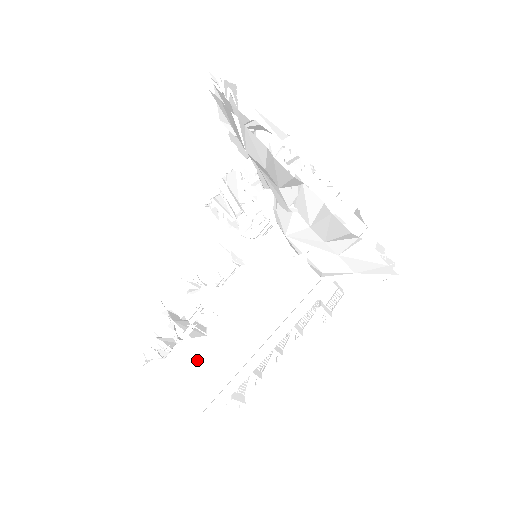
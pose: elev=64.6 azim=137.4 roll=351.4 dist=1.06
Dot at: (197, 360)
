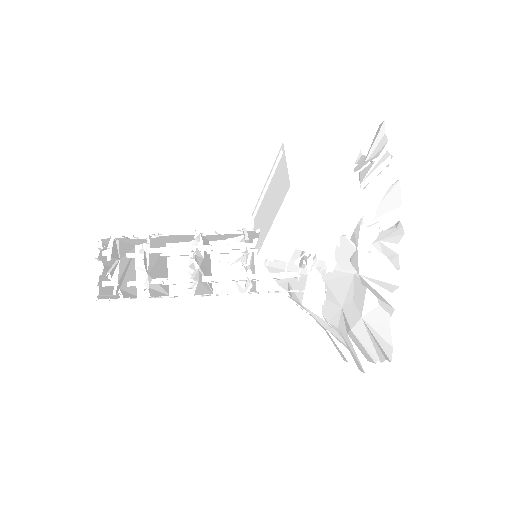
Dot at: occluded
